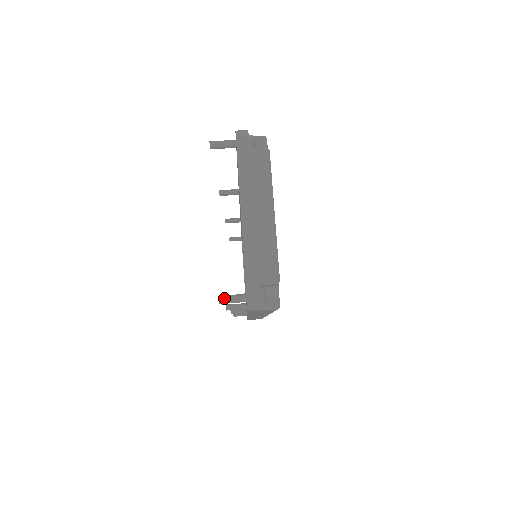
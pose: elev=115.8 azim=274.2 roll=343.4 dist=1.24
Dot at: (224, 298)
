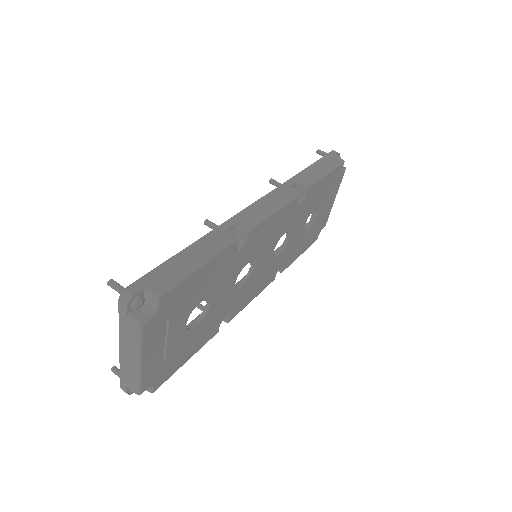
Dot at: (114, 372)
